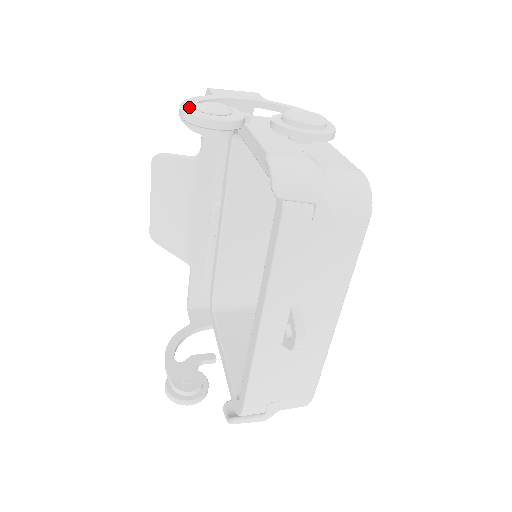
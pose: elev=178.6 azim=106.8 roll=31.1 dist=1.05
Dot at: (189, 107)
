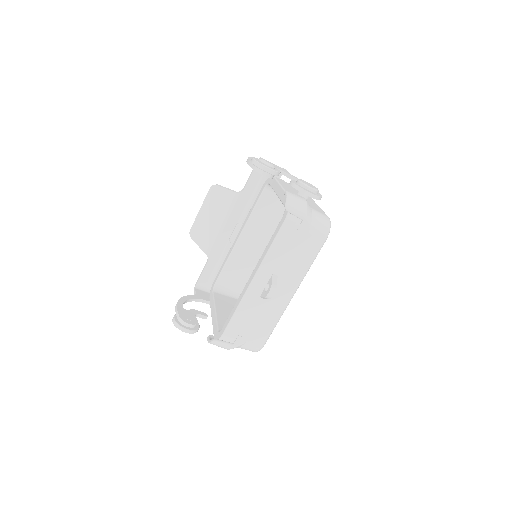
Dot at: (256, 158)
